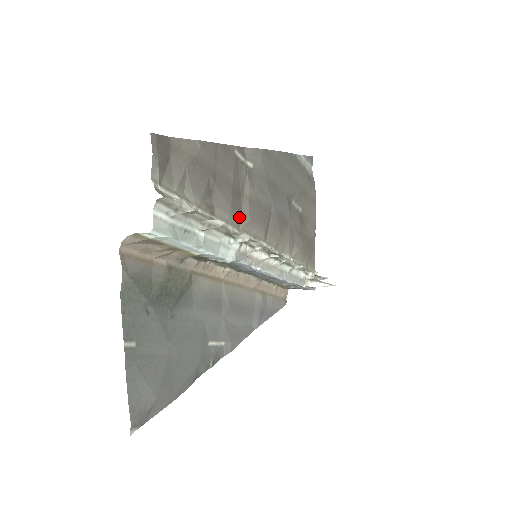
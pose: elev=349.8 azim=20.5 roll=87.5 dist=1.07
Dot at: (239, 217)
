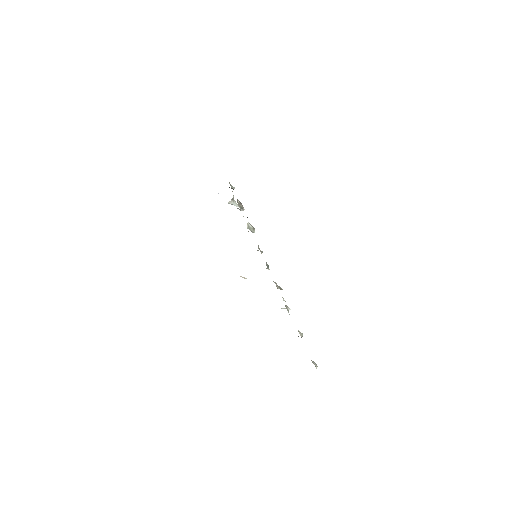
Dot at: occluded
